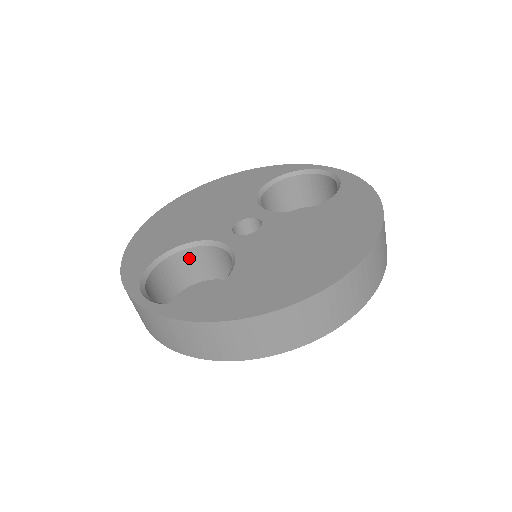
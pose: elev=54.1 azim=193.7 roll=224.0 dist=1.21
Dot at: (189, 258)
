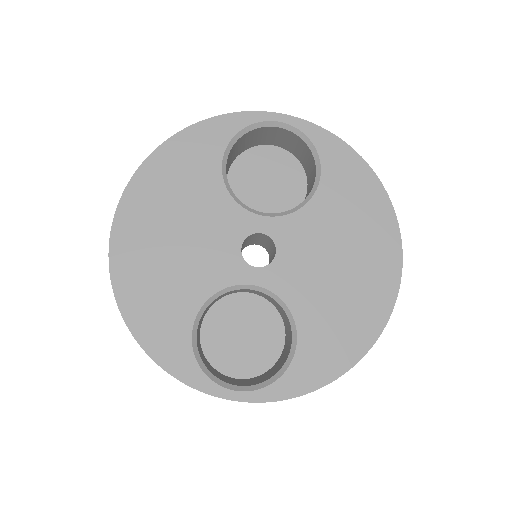
Dot at: occluded
